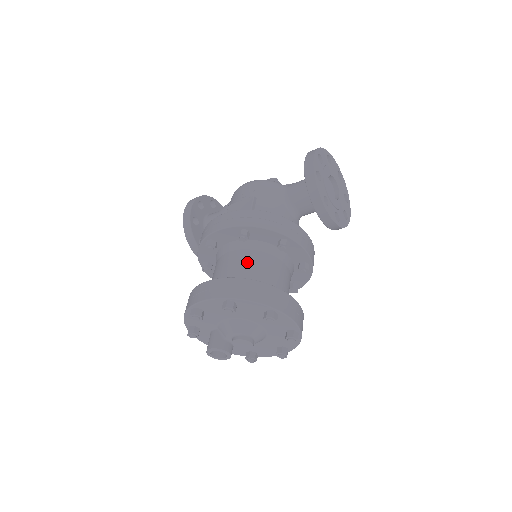
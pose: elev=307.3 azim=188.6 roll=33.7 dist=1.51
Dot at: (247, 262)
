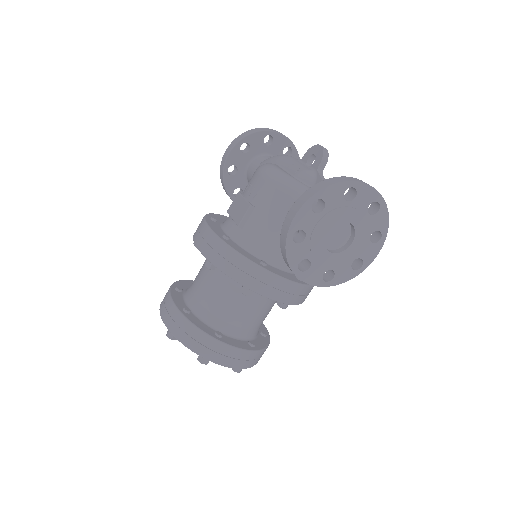
Dot at: (211, 288)
